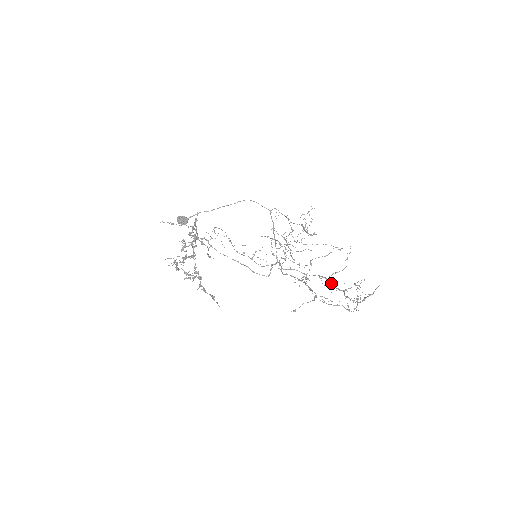
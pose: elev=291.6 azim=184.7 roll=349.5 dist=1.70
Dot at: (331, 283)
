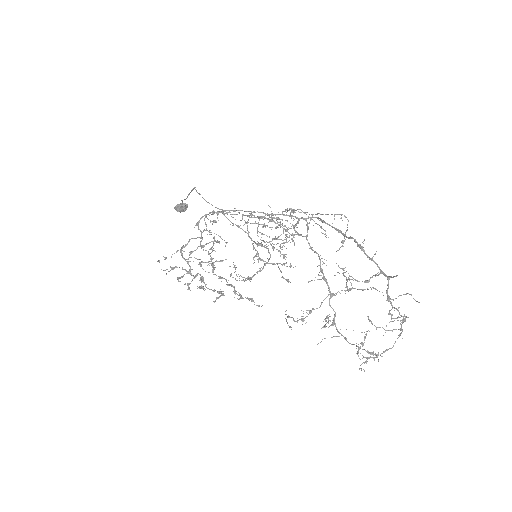
Dot at: (370, 258)
